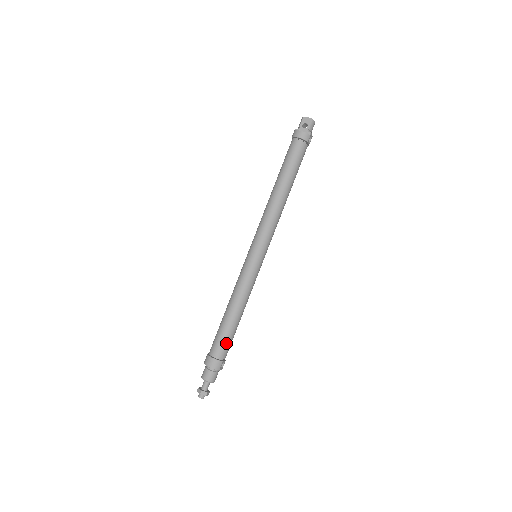
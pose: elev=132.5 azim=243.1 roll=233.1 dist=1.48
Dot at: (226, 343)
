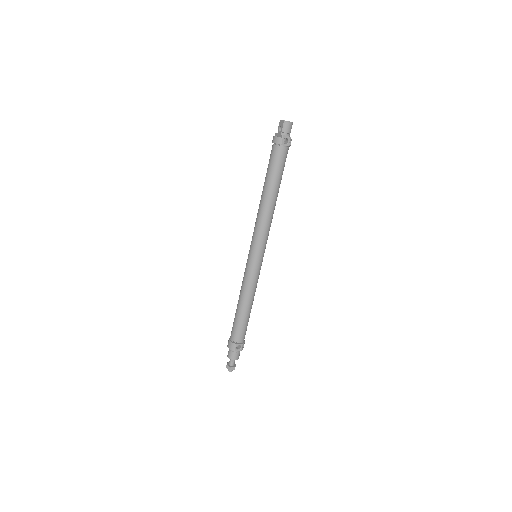
Dot at: (237, 329)
